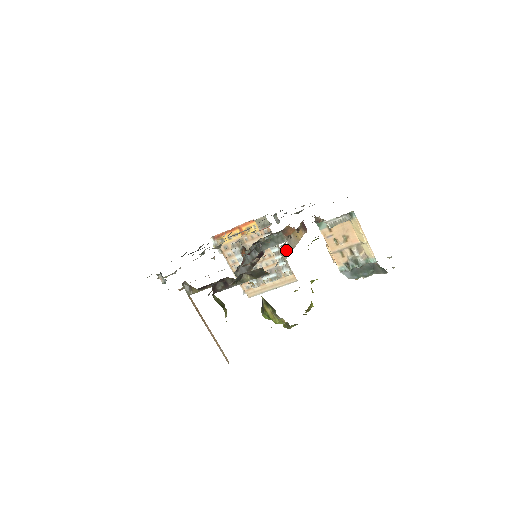
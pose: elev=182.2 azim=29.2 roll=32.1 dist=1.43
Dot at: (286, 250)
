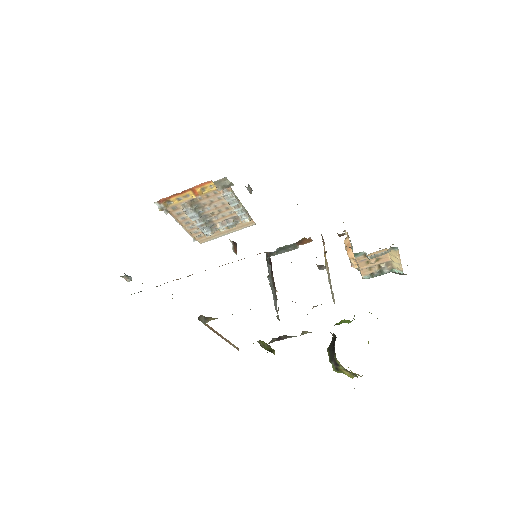
Dot at: (331, 291)
